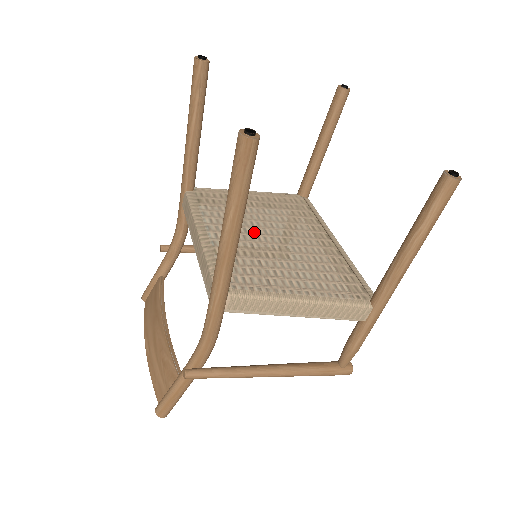
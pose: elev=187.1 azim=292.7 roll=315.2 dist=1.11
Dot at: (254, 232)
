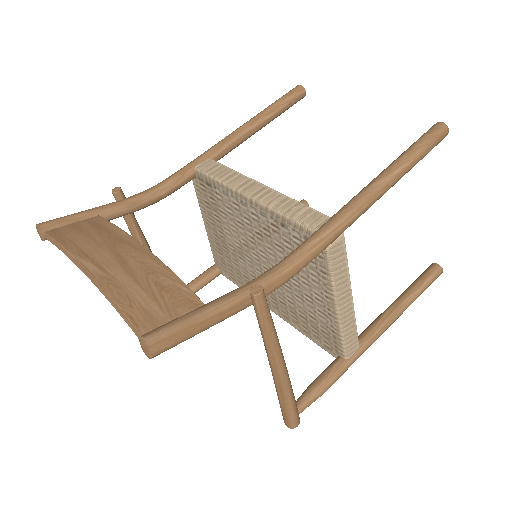
Dot at: occluded
